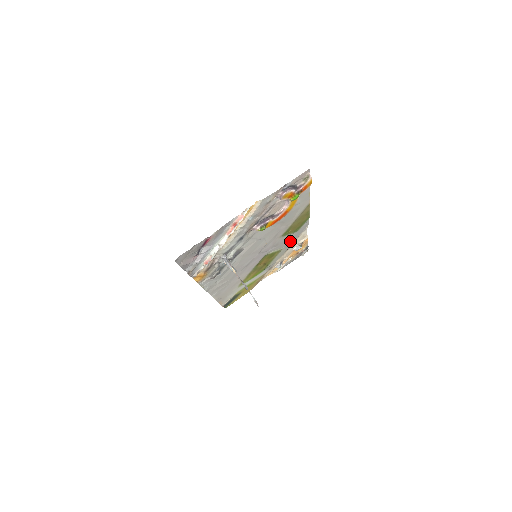
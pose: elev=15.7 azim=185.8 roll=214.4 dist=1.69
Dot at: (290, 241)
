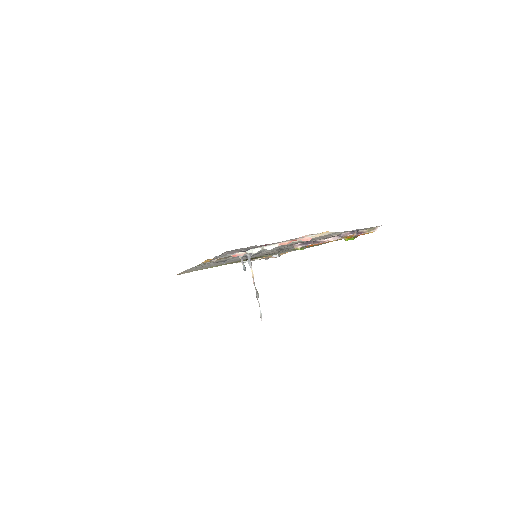
Dot at: (283, 252)
